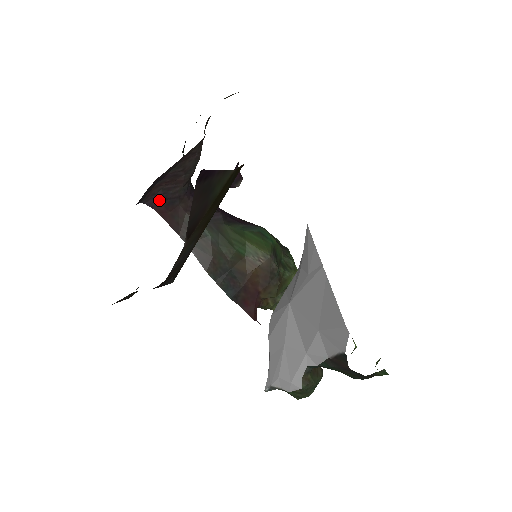
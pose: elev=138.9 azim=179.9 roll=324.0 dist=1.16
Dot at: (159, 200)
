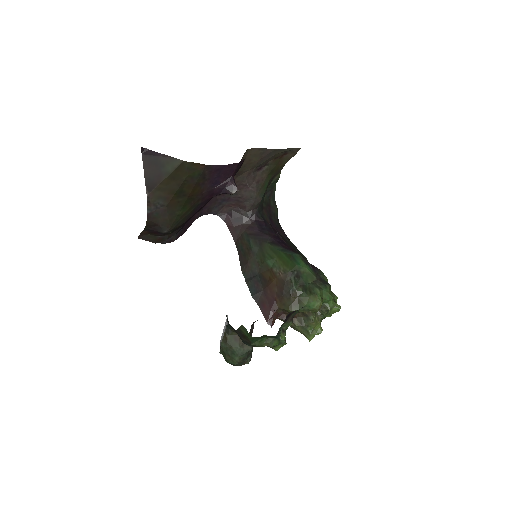
Dot at: (229, 217)
